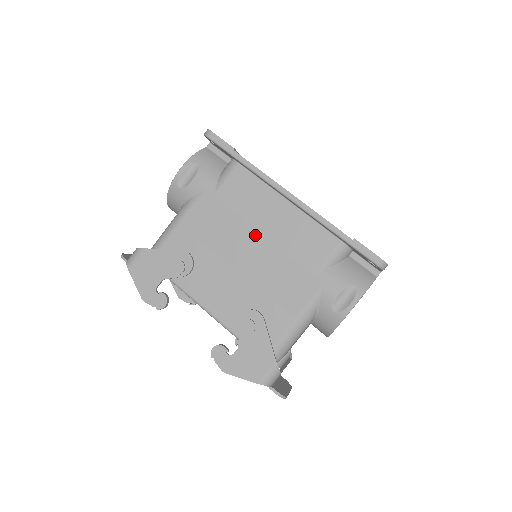
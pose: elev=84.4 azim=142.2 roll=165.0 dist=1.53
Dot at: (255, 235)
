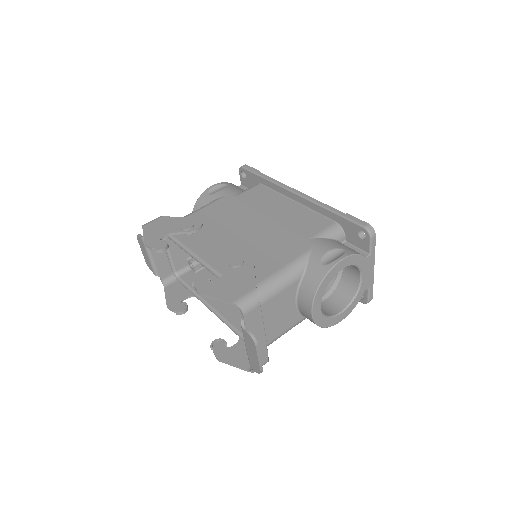
Dot at: (261, 217)
